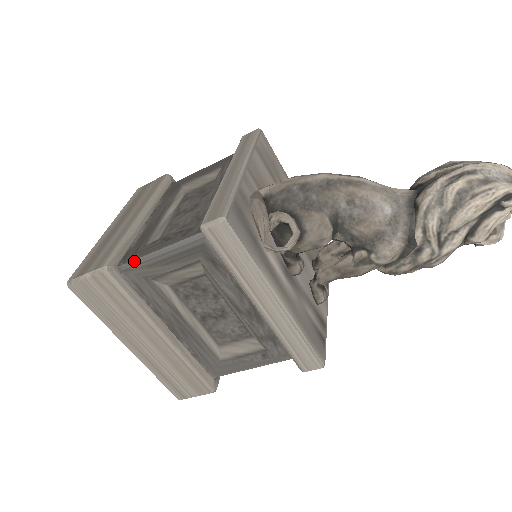
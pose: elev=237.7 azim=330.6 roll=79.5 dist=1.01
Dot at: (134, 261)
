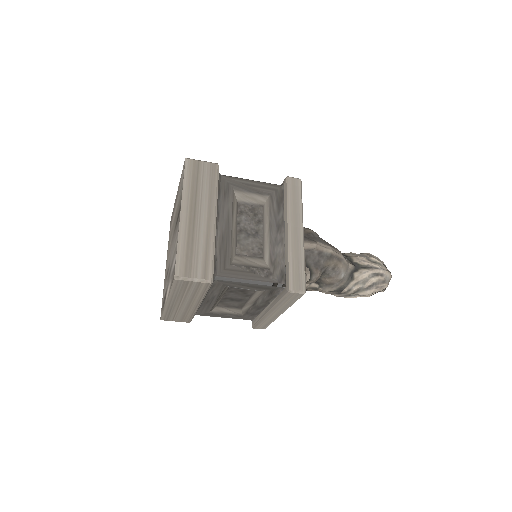
Dot at: (228, 278)
